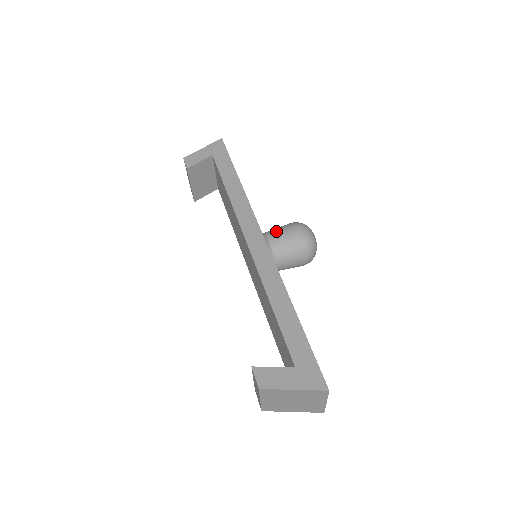
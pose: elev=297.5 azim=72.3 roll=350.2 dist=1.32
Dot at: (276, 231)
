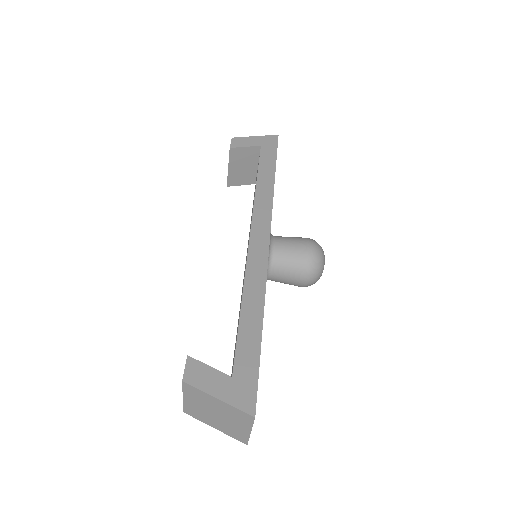
Dot at: (286, 238)
